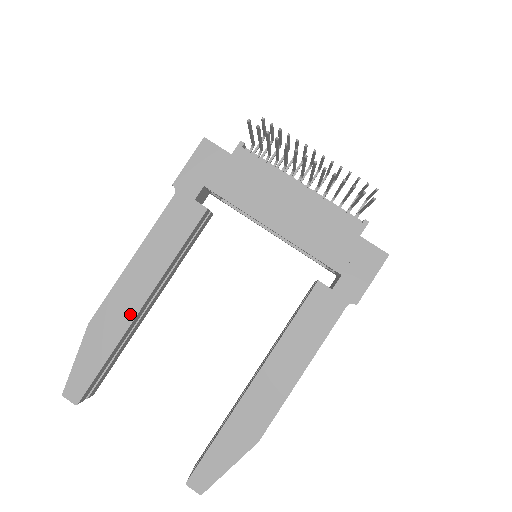
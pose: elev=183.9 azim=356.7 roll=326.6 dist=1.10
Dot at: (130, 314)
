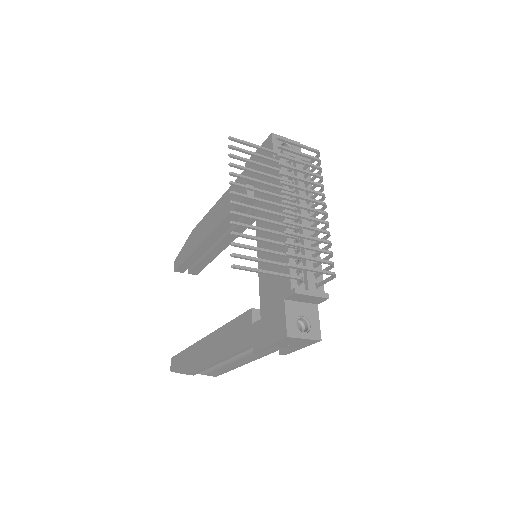
Dot at: (201, 240)
